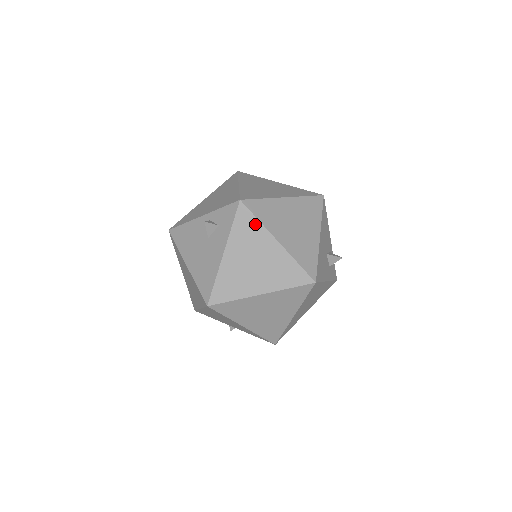
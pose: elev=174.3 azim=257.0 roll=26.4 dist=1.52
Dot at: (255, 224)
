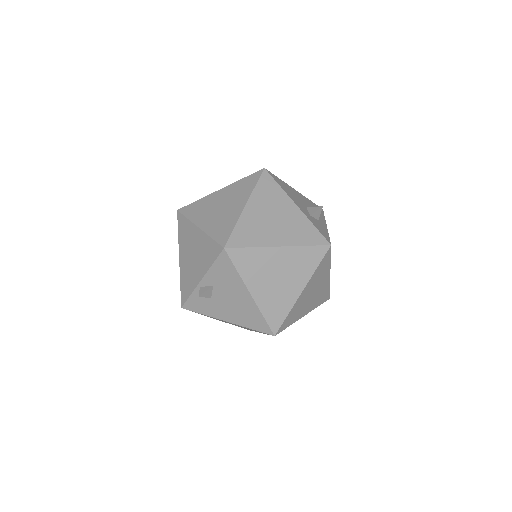
Dot at: occluded
